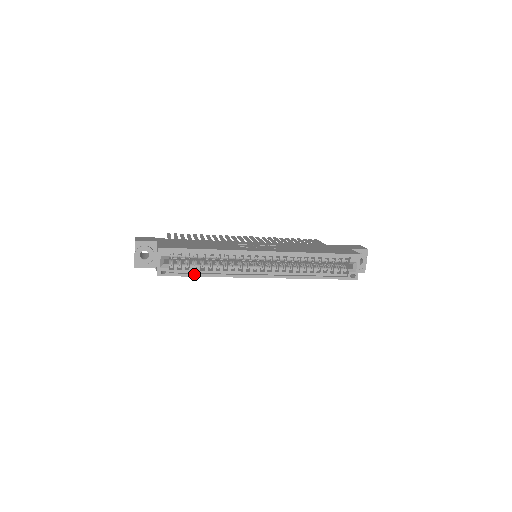
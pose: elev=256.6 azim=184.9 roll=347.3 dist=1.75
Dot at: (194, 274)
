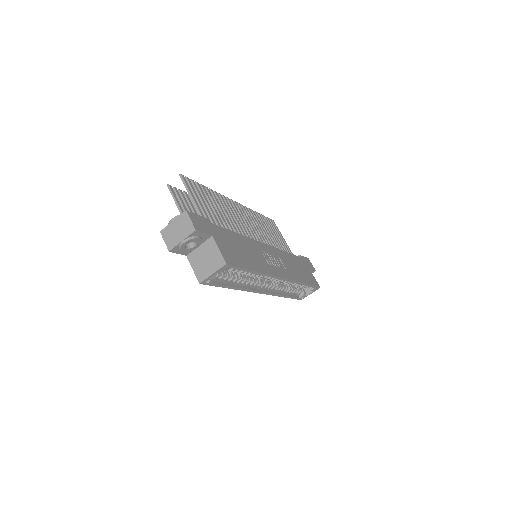
Dot at: (226, 286)
